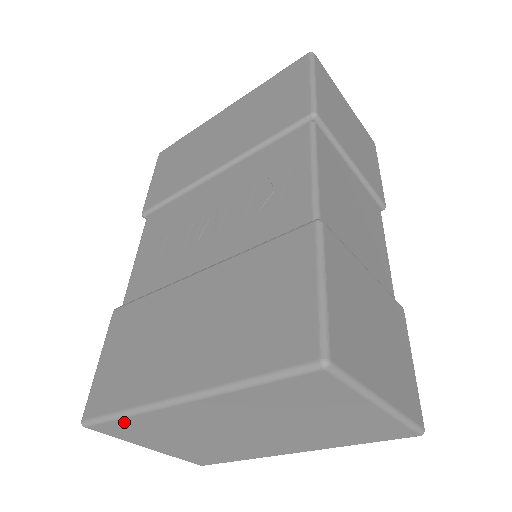
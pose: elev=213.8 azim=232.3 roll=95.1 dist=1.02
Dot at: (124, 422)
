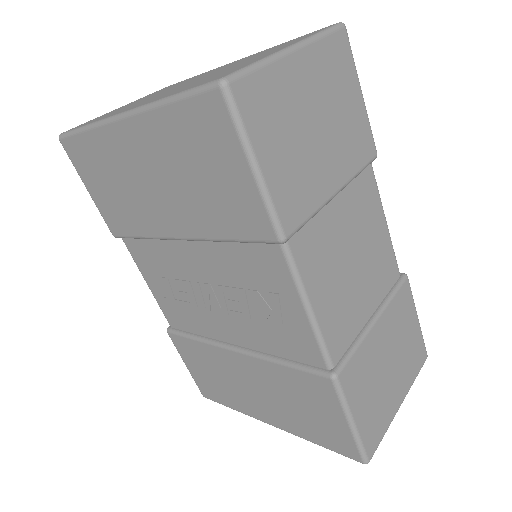
Dot at: occluded
